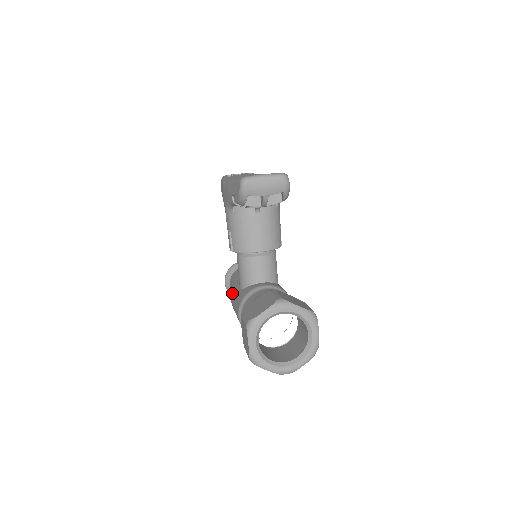
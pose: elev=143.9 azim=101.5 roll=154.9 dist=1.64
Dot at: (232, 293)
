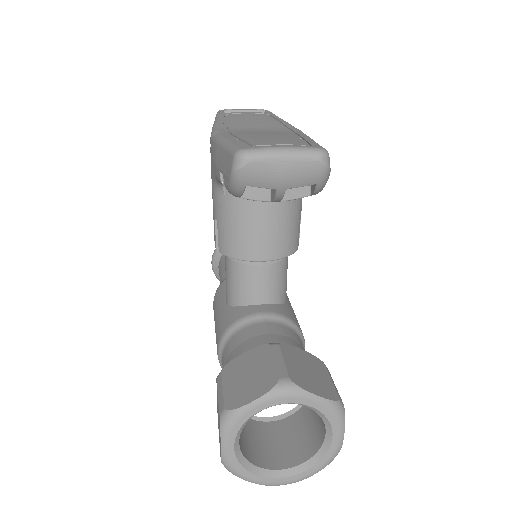
Dot at: (215, 300)
